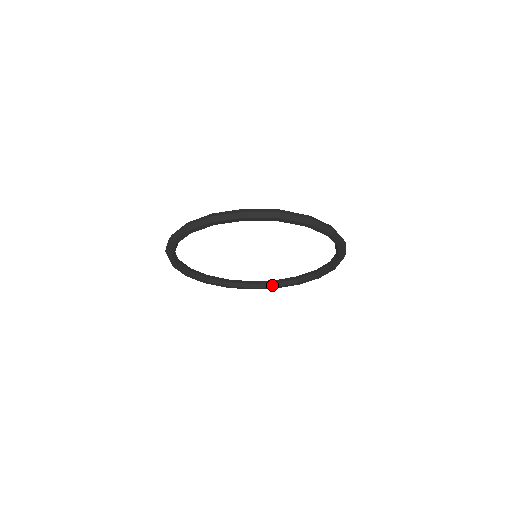
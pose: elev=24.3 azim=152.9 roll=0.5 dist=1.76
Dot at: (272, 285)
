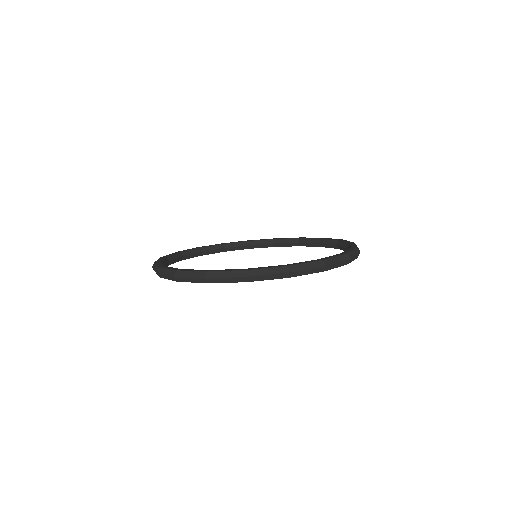
Dot at: (199, 254)
